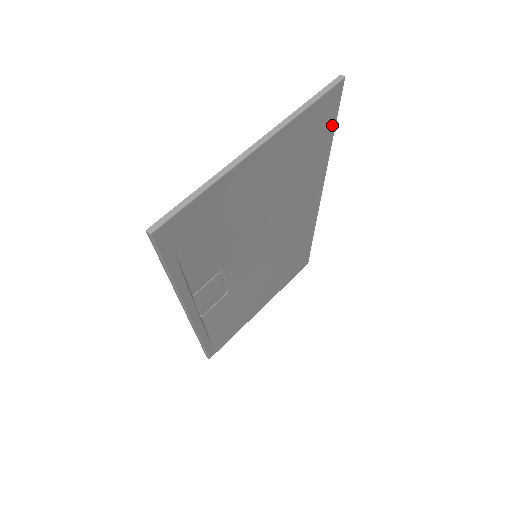
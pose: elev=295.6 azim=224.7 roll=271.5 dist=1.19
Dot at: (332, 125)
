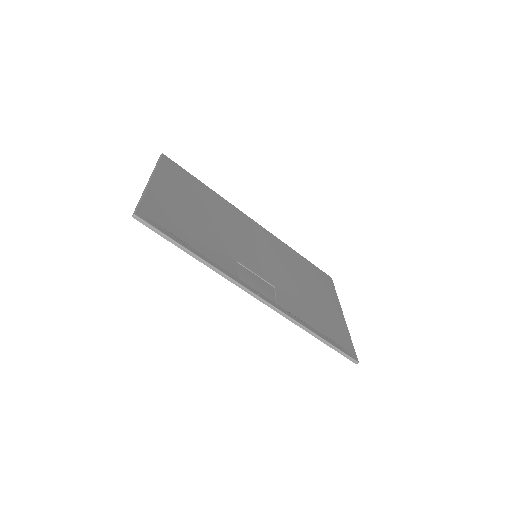
Dot at: (190, 176)
